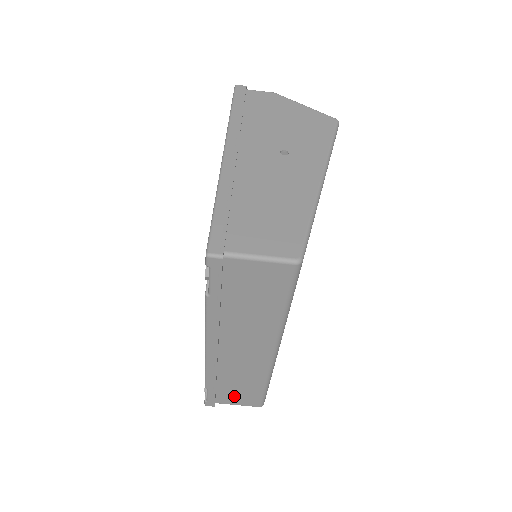
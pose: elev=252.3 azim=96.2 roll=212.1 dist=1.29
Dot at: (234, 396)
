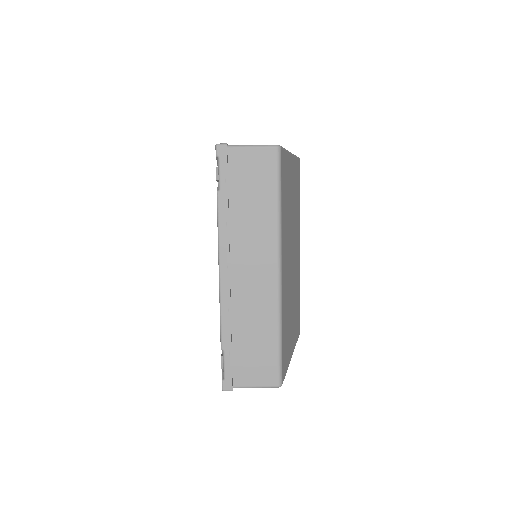
Dot at: (250, 366)
